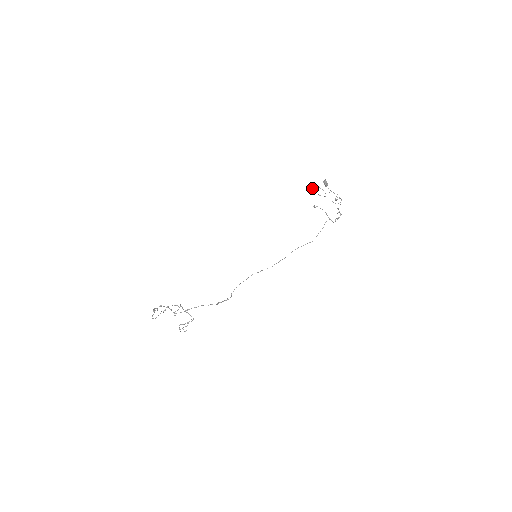
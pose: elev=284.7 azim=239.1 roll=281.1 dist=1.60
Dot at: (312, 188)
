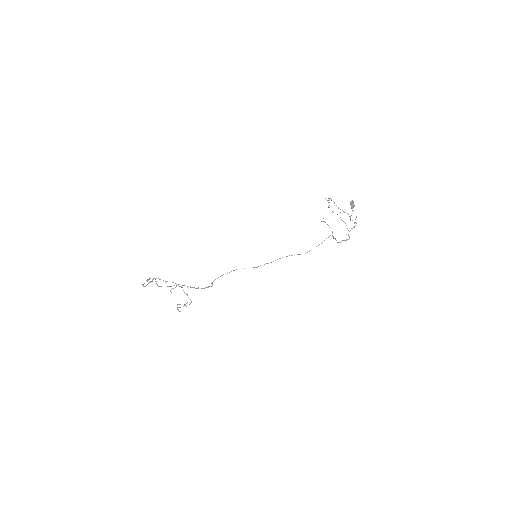
Dot at: occluded
